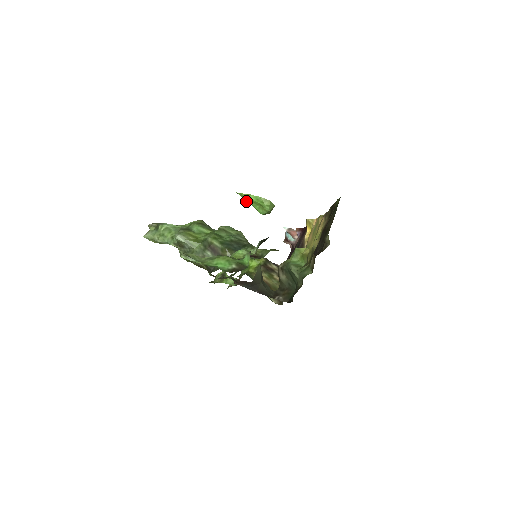
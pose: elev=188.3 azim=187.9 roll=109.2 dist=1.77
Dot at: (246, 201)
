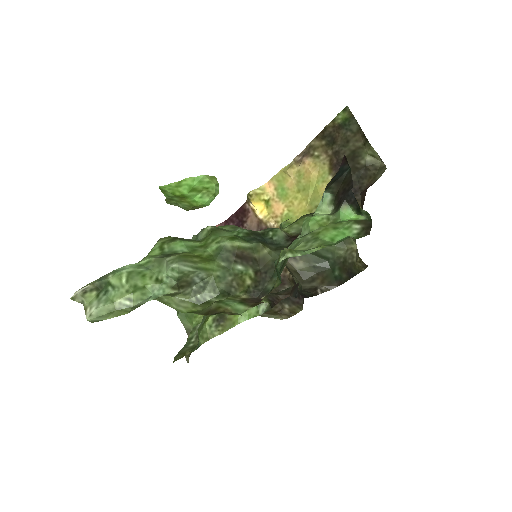
Dot at: (179, 195)
